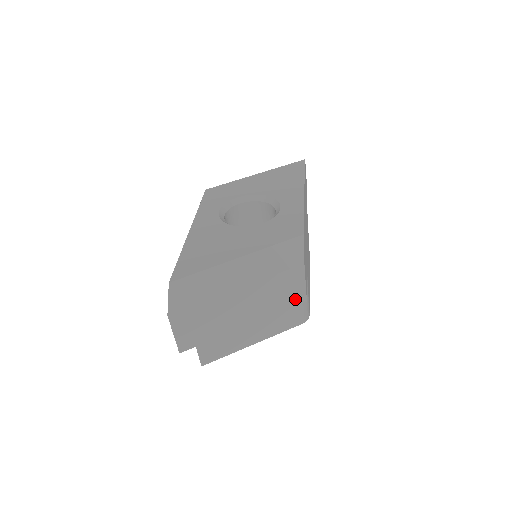
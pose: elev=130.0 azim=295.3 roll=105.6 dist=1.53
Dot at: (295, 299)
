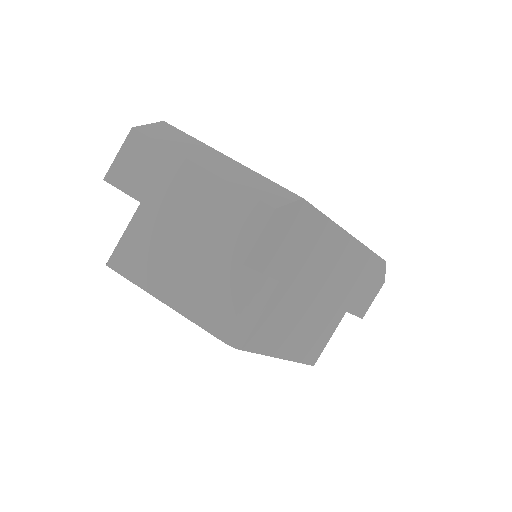
Dot at: (235, 246)
